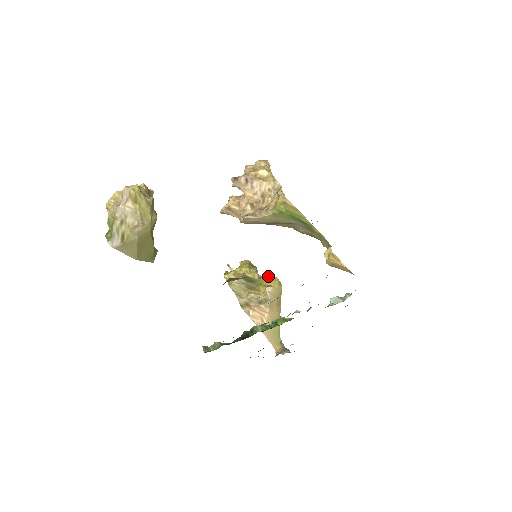
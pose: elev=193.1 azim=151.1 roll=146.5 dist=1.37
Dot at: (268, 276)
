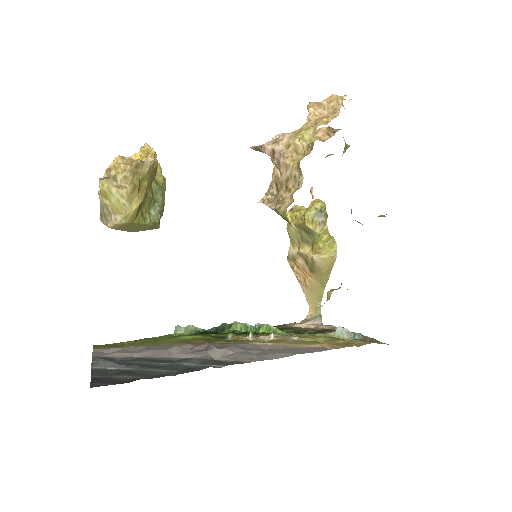
Dot at: (330, 235)
